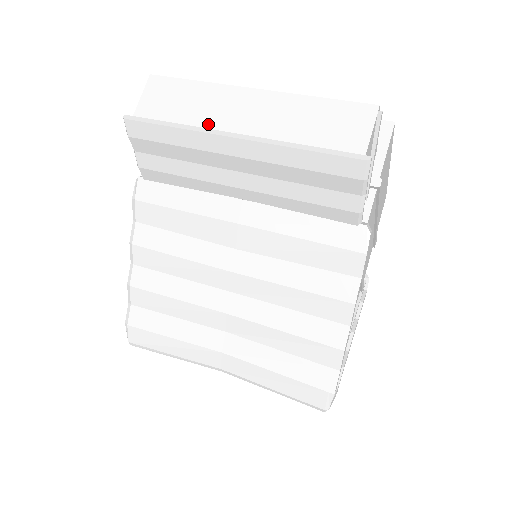
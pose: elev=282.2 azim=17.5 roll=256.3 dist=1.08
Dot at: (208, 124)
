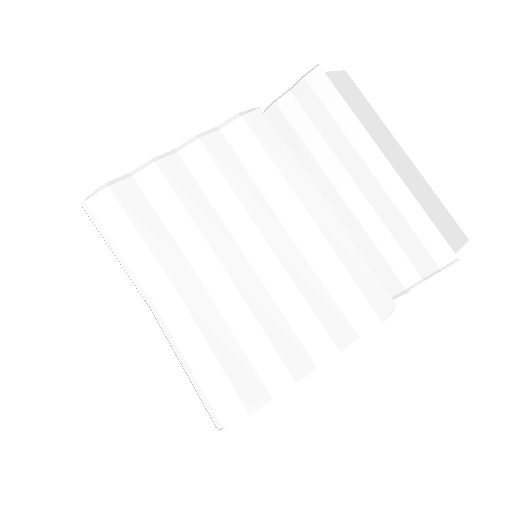
Dot at: occluded
